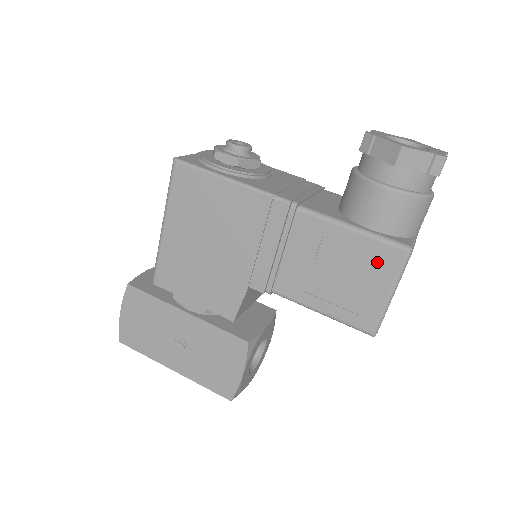
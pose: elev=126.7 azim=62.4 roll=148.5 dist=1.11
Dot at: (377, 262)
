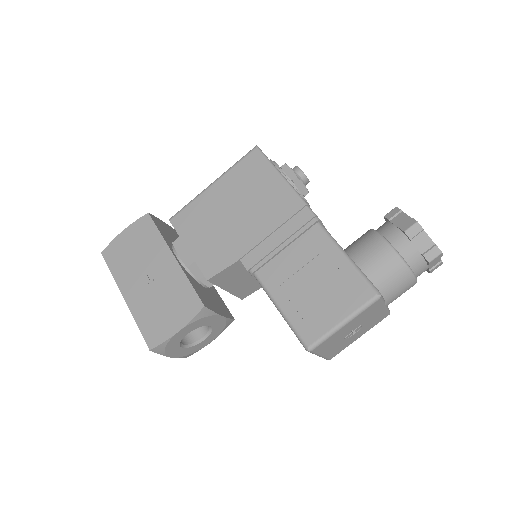
Dot at: (349, 291)
